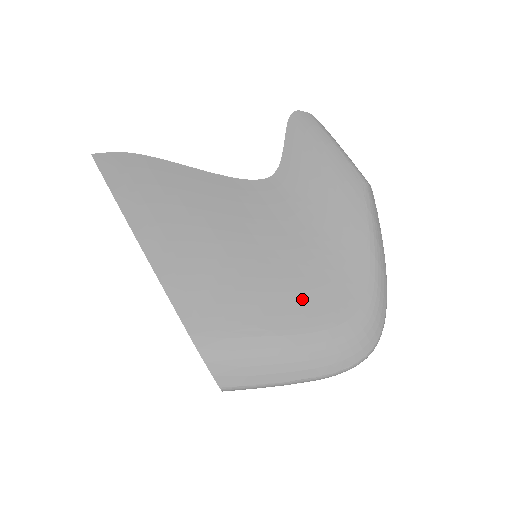
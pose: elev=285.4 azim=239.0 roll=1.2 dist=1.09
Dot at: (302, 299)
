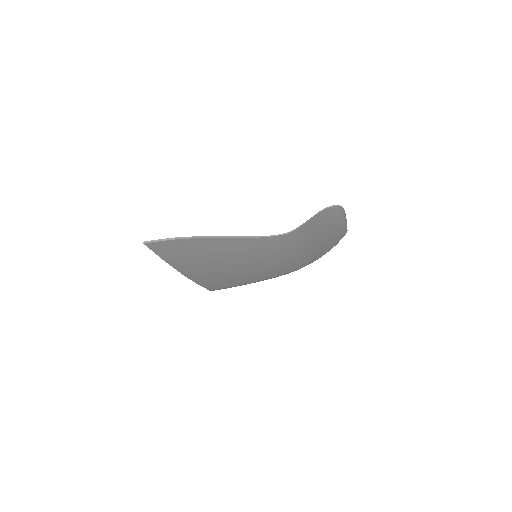
Dot at: (274, 273)
